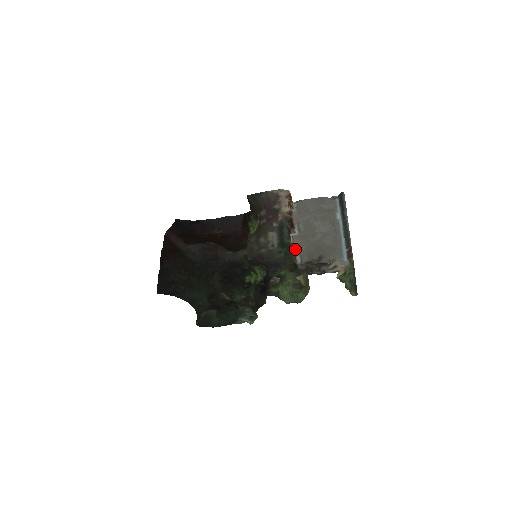
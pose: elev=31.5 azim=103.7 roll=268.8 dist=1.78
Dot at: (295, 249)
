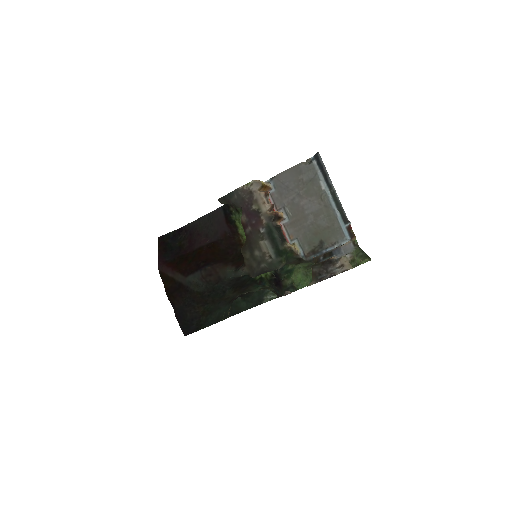
Dot at: (293, 250)
